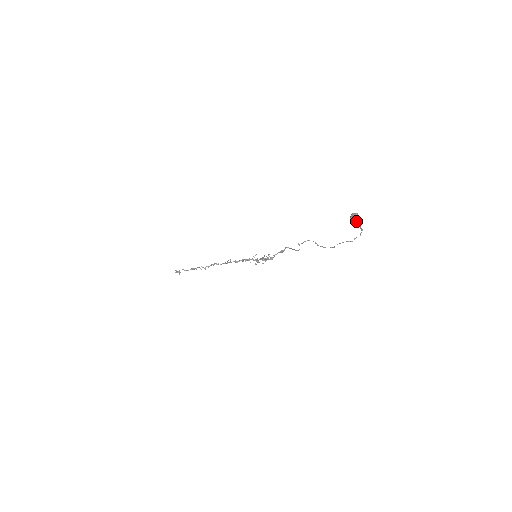
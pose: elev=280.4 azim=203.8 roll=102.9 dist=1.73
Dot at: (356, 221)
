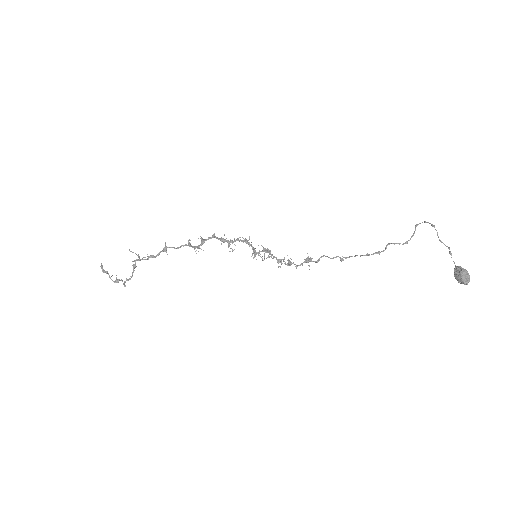
Dot at: occluded
